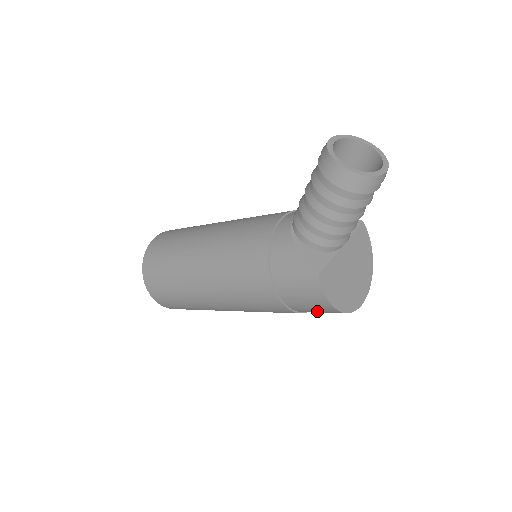
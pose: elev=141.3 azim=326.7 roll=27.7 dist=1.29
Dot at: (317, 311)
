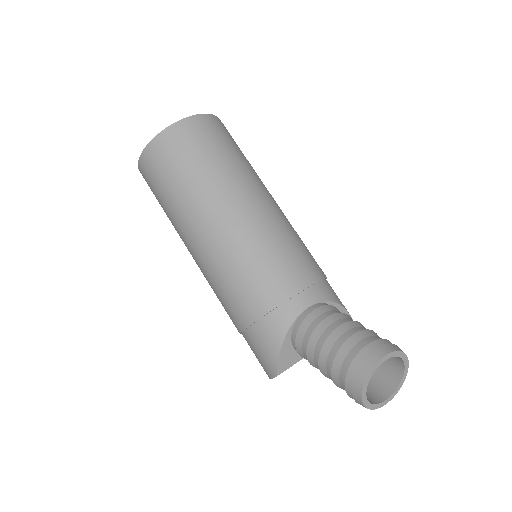
Dot at: occluded
